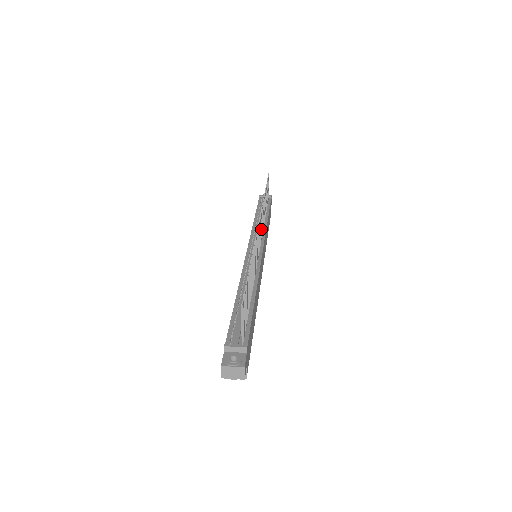
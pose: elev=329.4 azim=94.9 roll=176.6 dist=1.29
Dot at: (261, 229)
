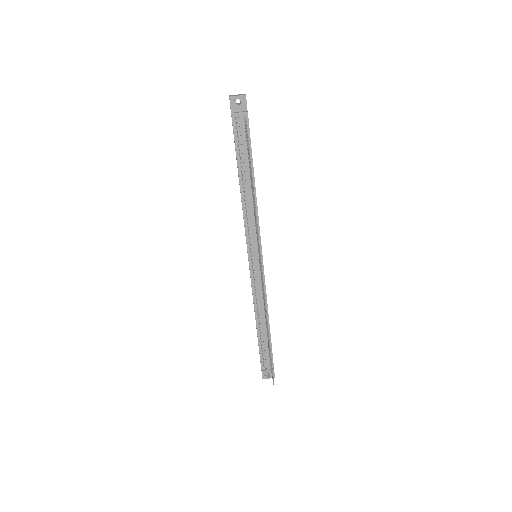
Dot at: occluded
